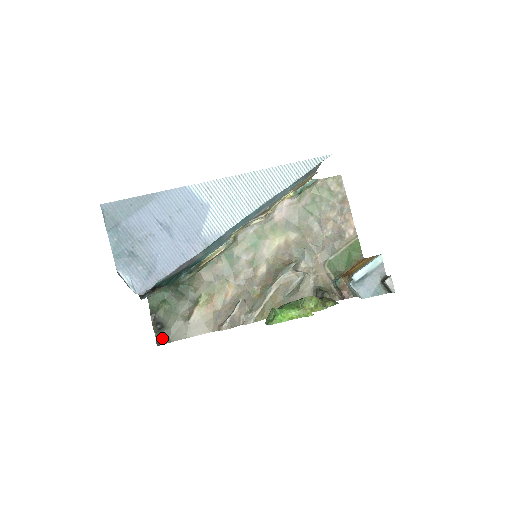
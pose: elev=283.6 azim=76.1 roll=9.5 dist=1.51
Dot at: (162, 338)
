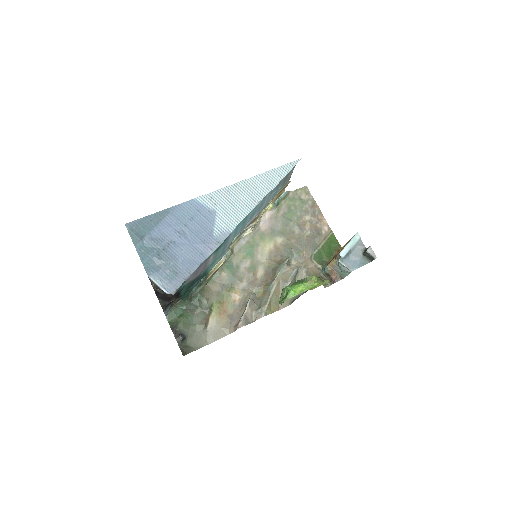
Dot at: (186, 349)
